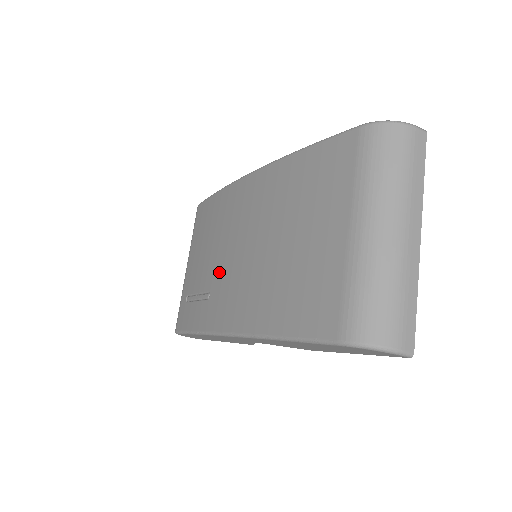
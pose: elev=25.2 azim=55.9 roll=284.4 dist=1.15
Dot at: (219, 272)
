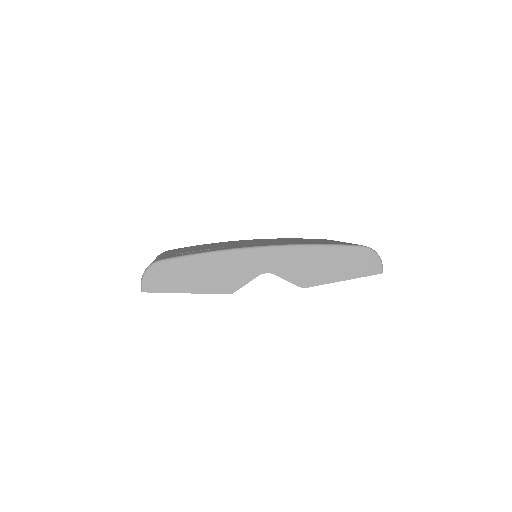
Dot at: occluded
